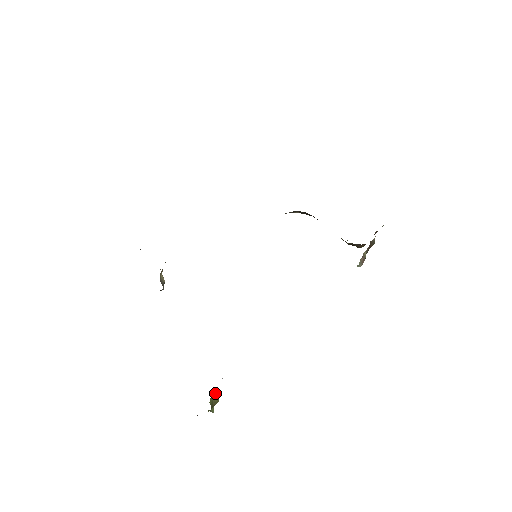
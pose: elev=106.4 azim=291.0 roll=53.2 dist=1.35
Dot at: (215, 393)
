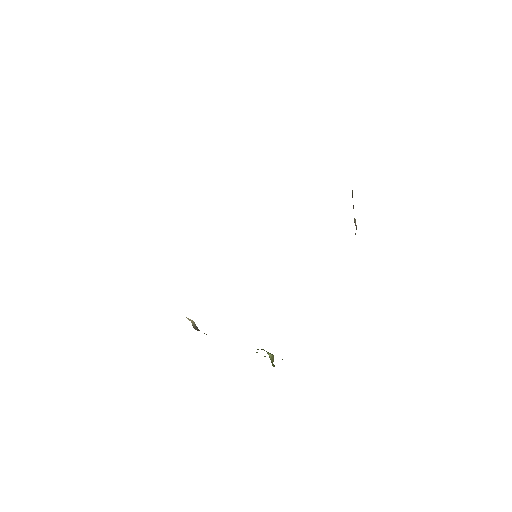
Dot at: (269, 353)
